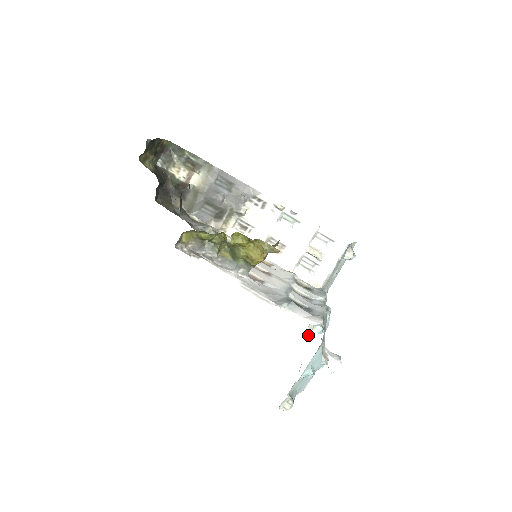
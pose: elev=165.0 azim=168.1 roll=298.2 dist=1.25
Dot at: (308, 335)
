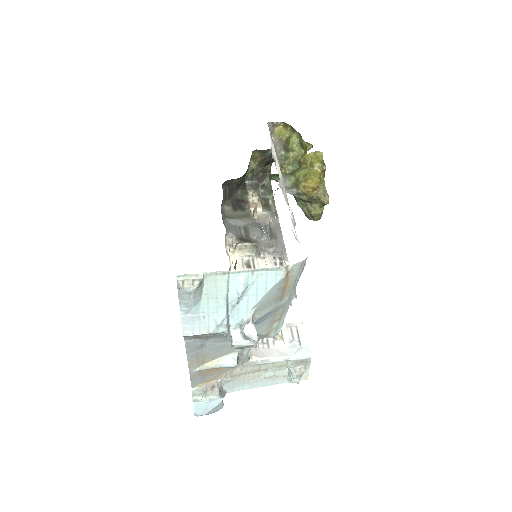
Dot at: (204, 366)
